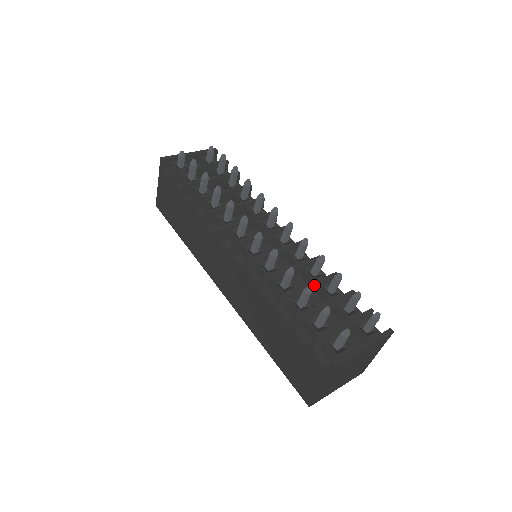
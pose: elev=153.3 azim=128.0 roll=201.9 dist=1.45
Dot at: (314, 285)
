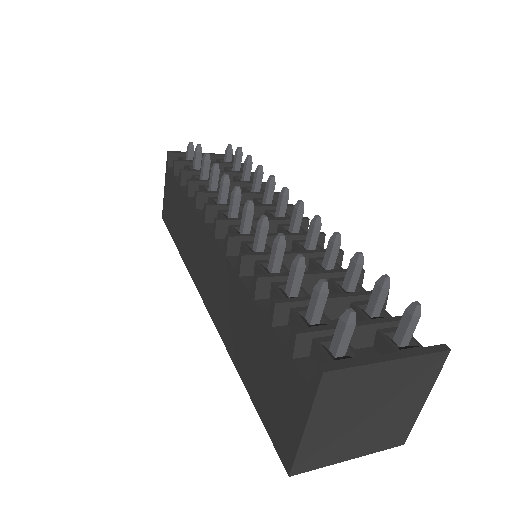
Dot at: (320, 274)
